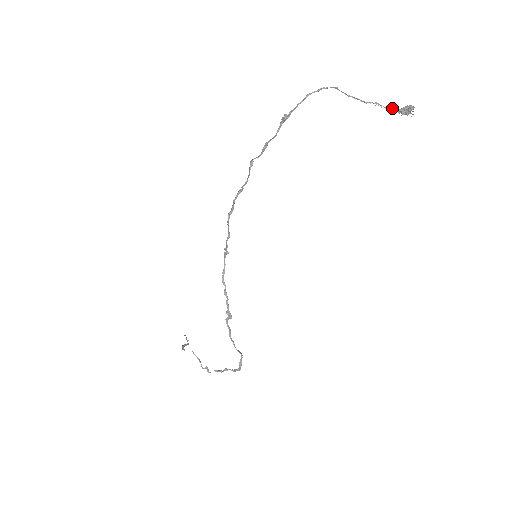
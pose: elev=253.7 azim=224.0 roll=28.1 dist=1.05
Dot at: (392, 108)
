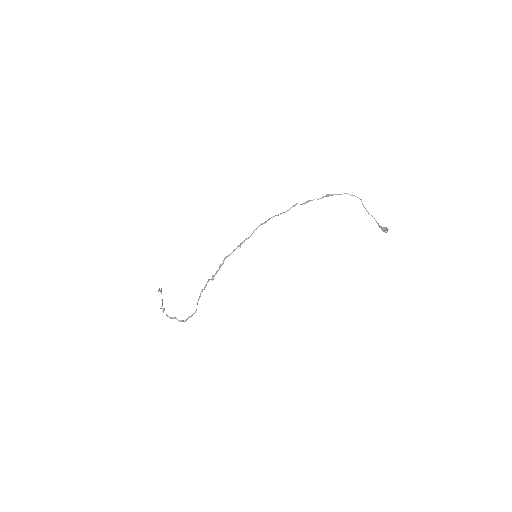
Dot at: (379, 225)
